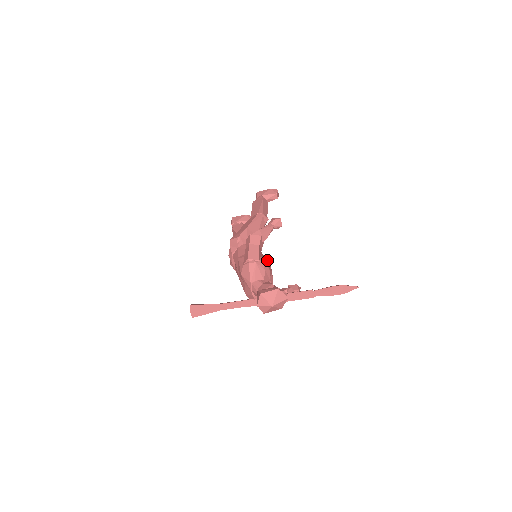
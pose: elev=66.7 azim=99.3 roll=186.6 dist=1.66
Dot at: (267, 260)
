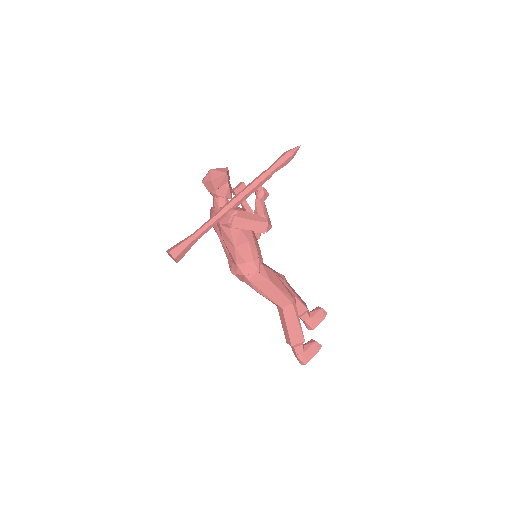
Dot at: occluded
